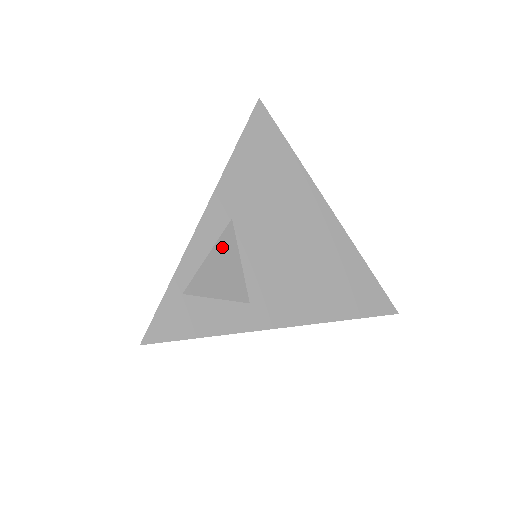
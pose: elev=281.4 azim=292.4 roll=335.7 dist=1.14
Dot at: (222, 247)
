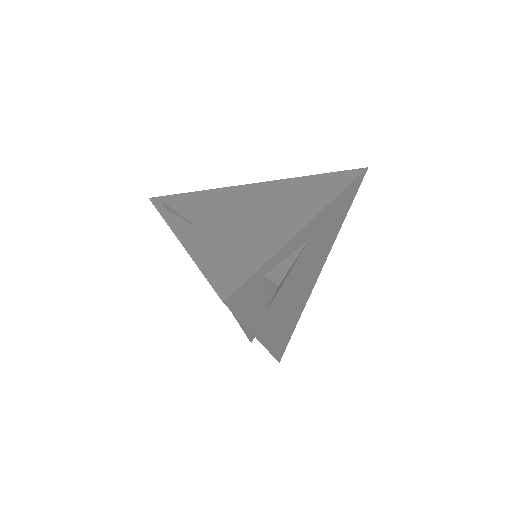
Dot at: occluded
